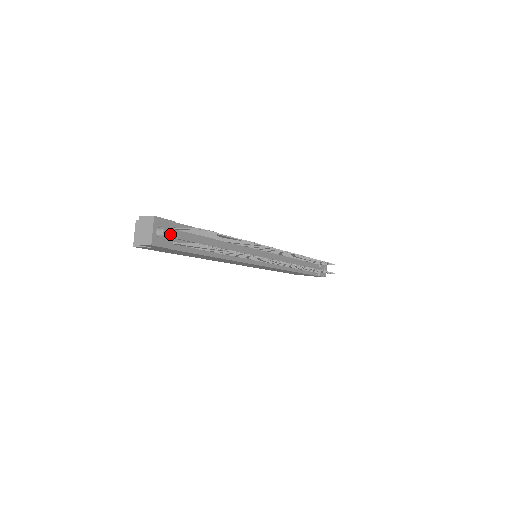
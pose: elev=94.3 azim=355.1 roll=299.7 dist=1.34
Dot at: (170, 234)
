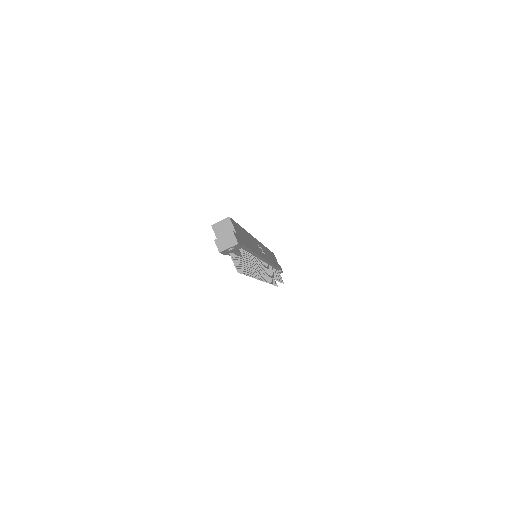
Dot at: (234, 250)
